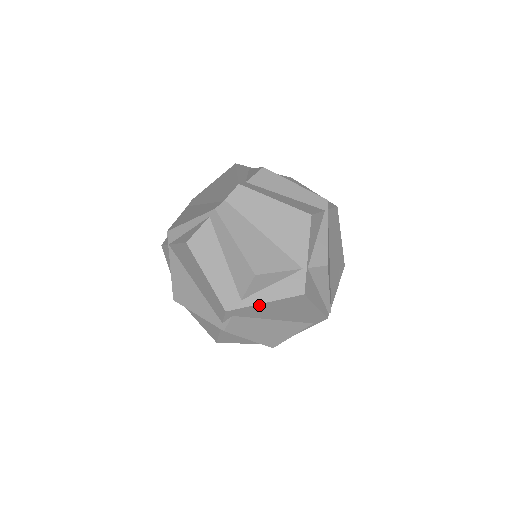
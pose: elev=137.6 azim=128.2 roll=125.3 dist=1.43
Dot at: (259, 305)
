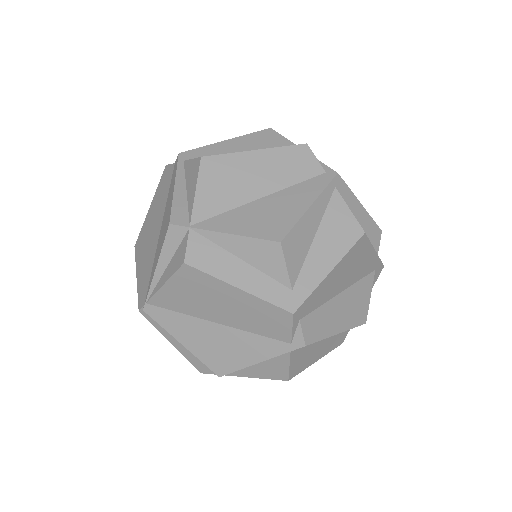
Dot at: occluded
